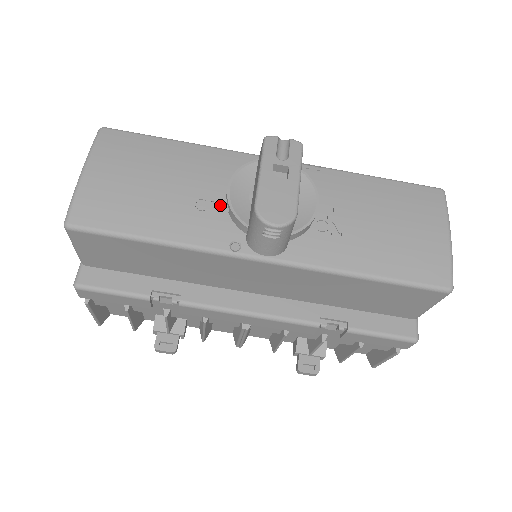
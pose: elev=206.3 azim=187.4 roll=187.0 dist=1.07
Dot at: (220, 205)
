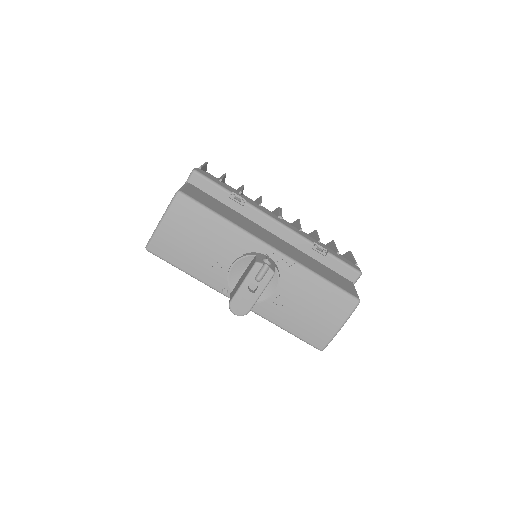
Dot at: (226, 268)
